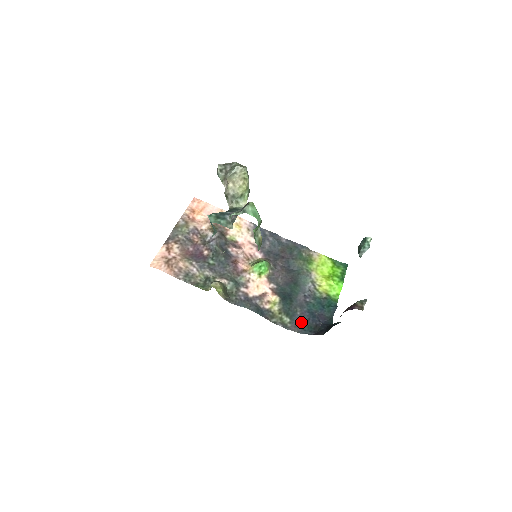
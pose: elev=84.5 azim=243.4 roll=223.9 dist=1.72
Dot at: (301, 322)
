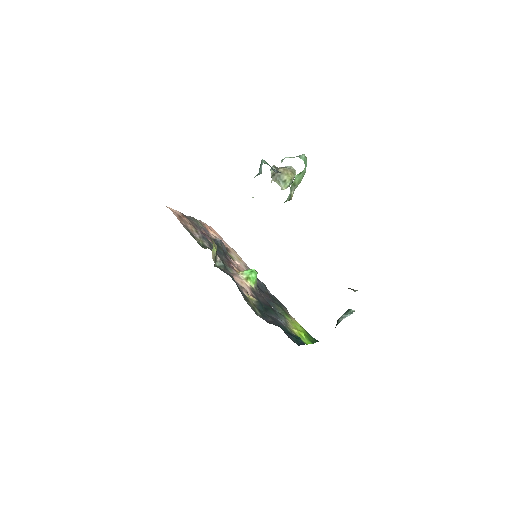
Dot at: (271, 322)
